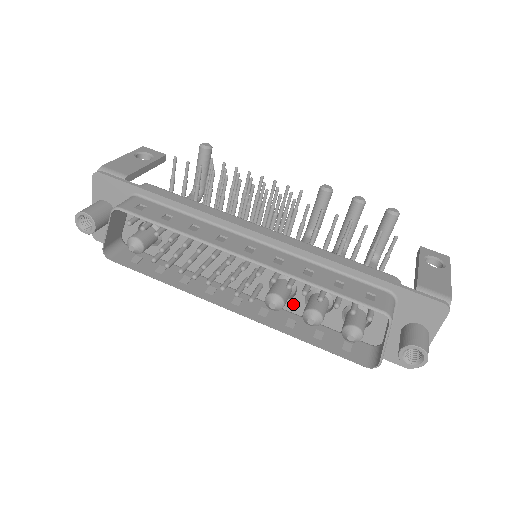
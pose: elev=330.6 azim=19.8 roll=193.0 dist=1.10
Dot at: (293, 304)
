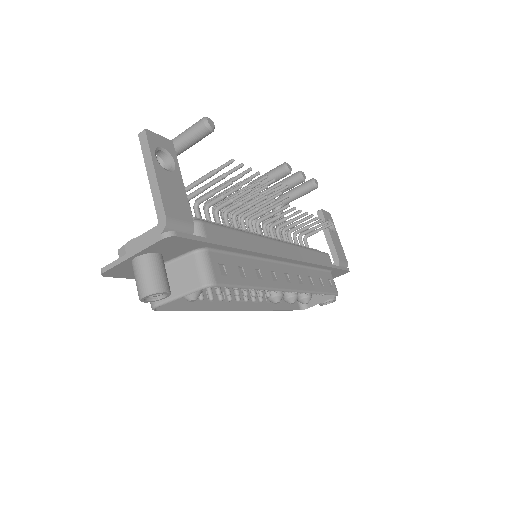
Dot at: occluded
